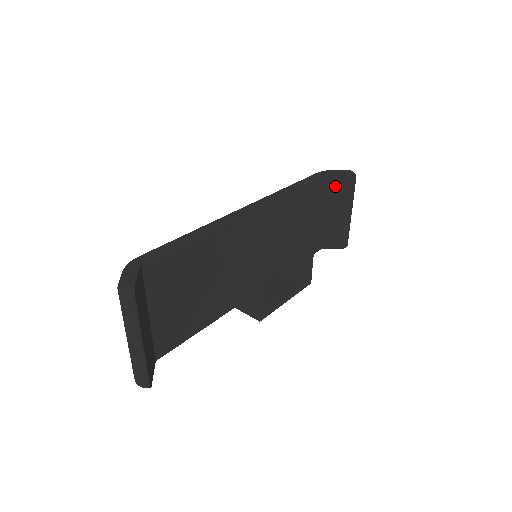
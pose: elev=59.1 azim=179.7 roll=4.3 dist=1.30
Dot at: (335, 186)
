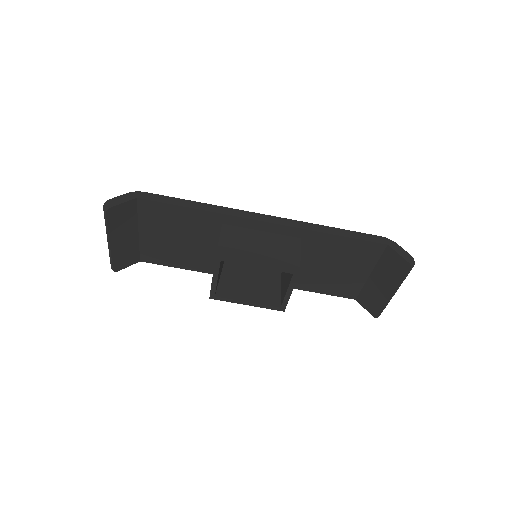
Dot at: (389, 260)
